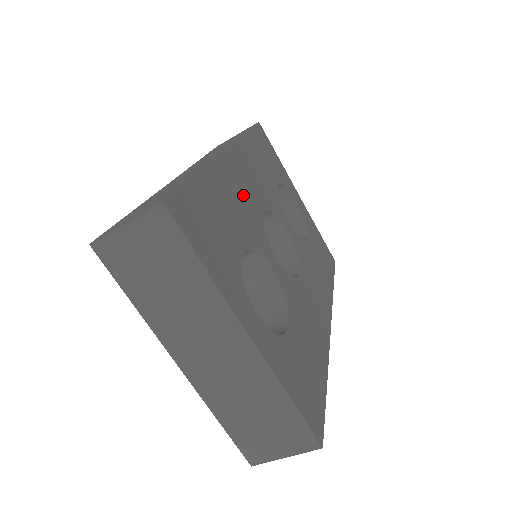
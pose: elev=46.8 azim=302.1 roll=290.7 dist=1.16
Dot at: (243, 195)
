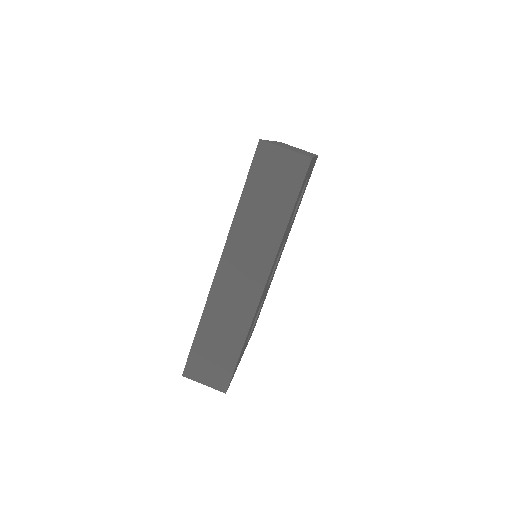
Dot at: occluded
